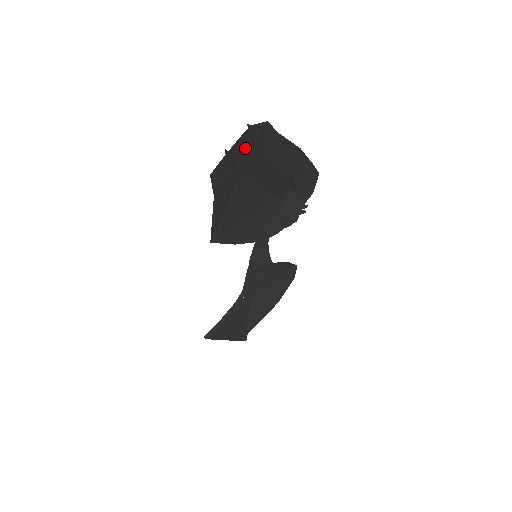
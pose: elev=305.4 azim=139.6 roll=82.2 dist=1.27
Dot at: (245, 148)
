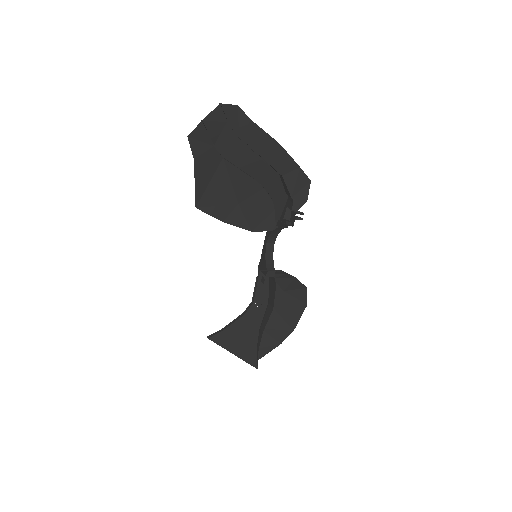
Dot at: (221, 125)
